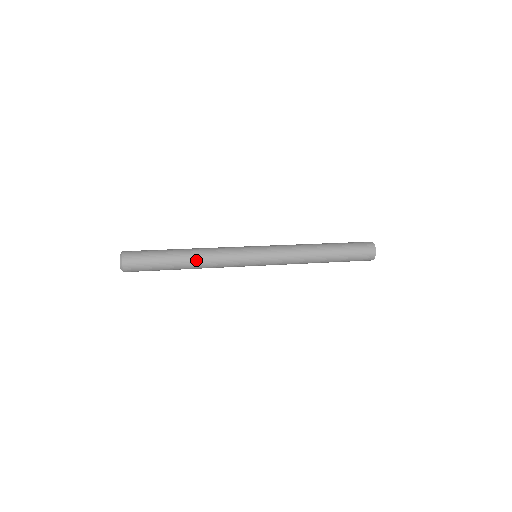
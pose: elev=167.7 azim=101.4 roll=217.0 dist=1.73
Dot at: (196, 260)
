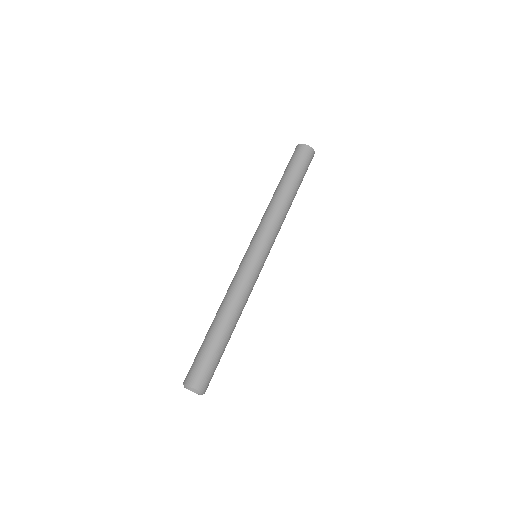
Dot at: (238, 319)
